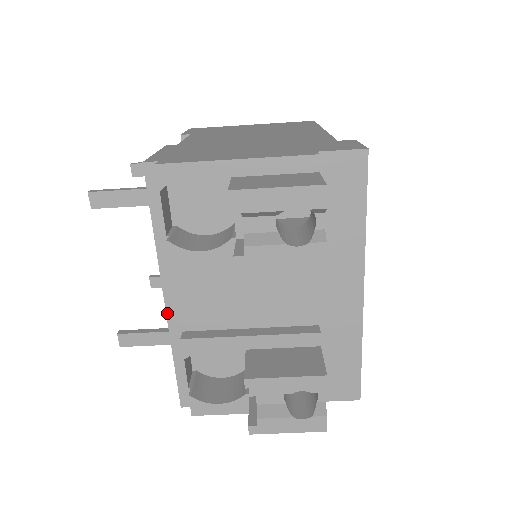
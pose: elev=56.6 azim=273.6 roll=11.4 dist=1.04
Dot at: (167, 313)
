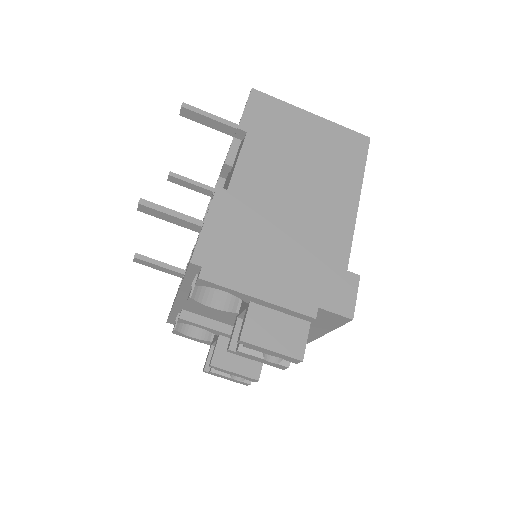
Dot at: (175, 302)
